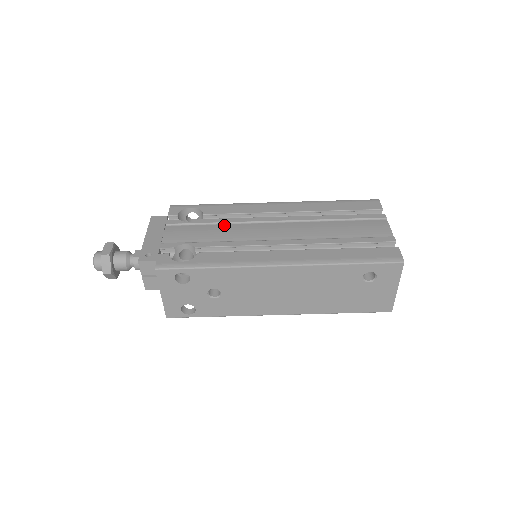
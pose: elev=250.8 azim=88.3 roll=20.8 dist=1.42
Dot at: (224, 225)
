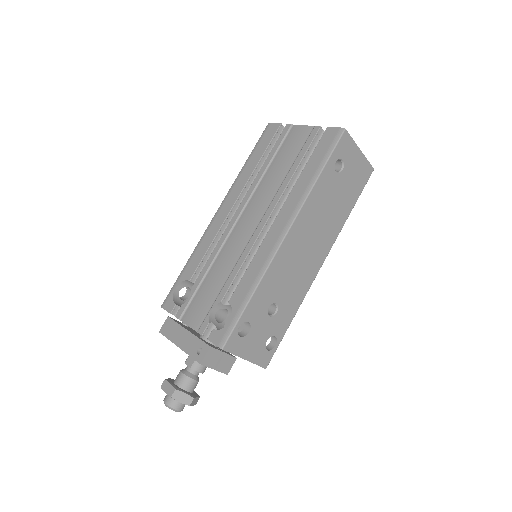
Dot at: (213, 266)
